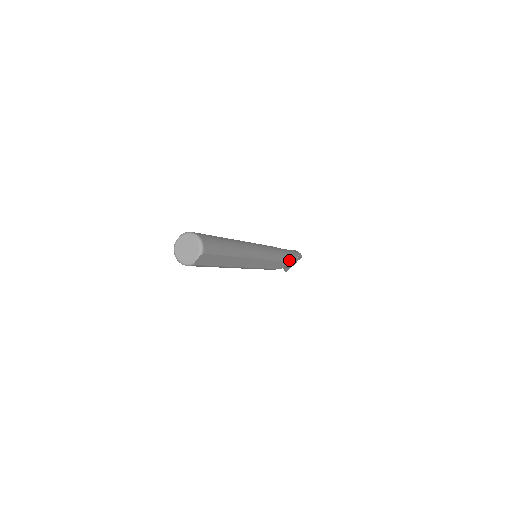
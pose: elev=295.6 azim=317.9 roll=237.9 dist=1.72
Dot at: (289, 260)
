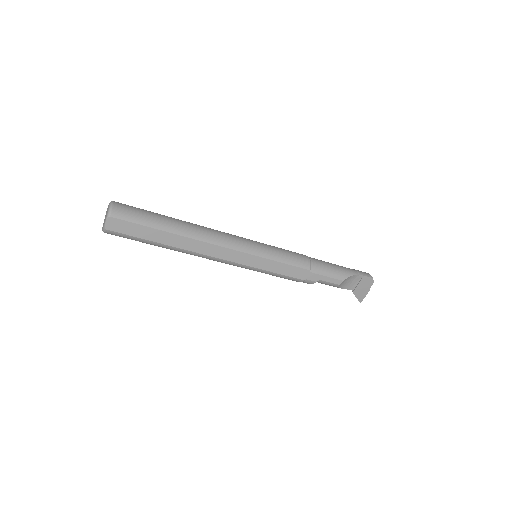
Dot at: (327, 272)
